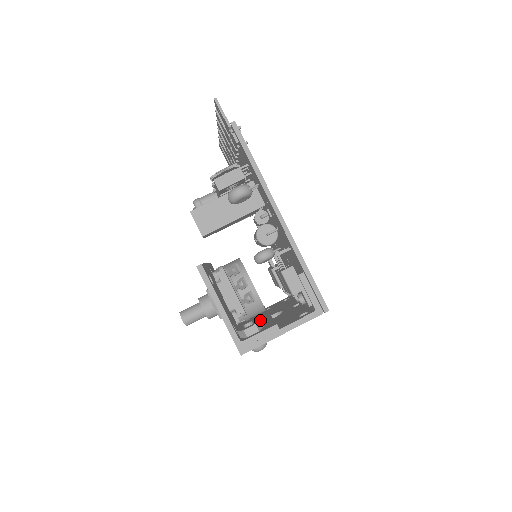
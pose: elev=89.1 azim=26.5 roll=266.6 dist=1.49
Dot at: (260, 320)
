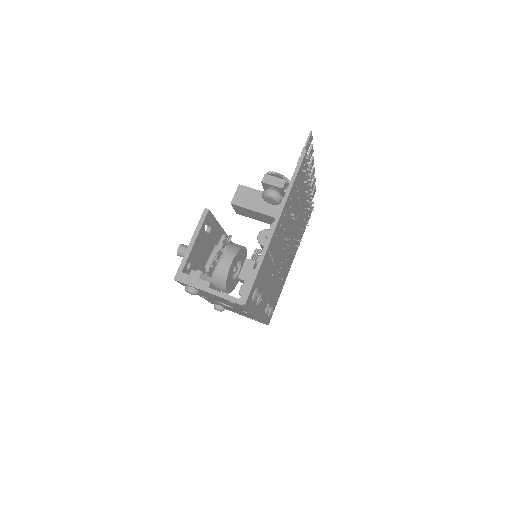
Dot at: occluded
